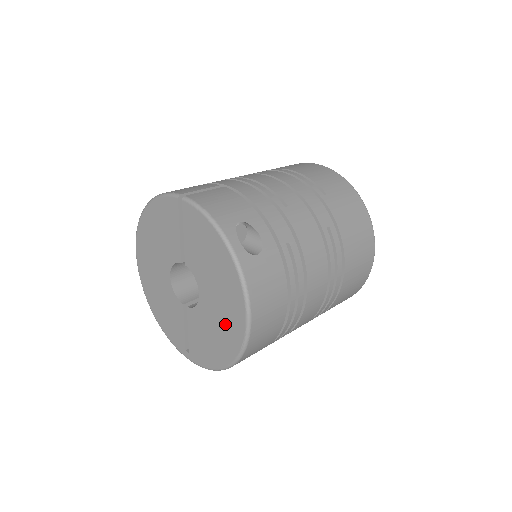
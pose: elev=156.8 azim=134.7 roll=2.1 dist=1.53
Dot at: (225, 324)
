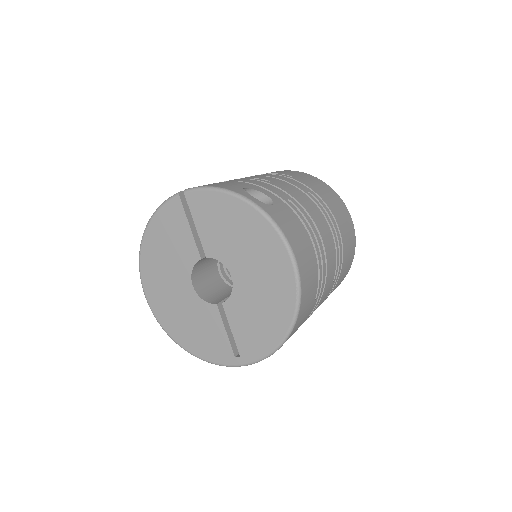
Dot at: (270, 284)
